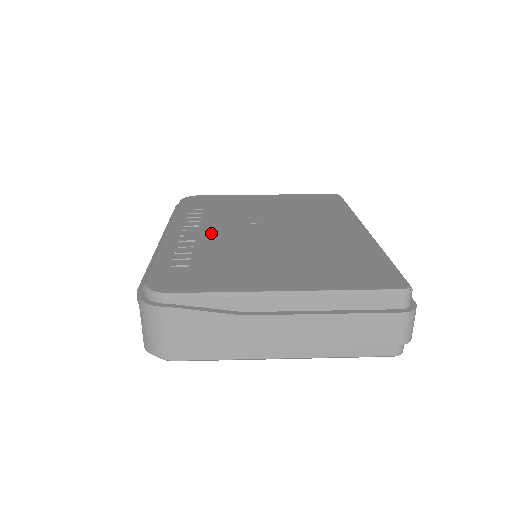
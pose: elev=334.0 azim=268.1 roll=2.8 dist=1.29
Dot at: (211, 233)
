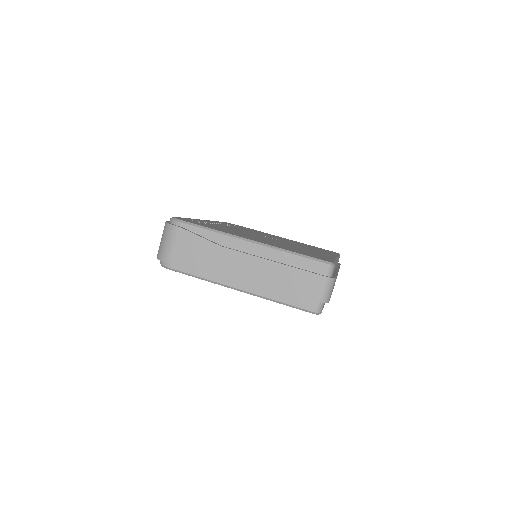
Dot at: (230, 227)
